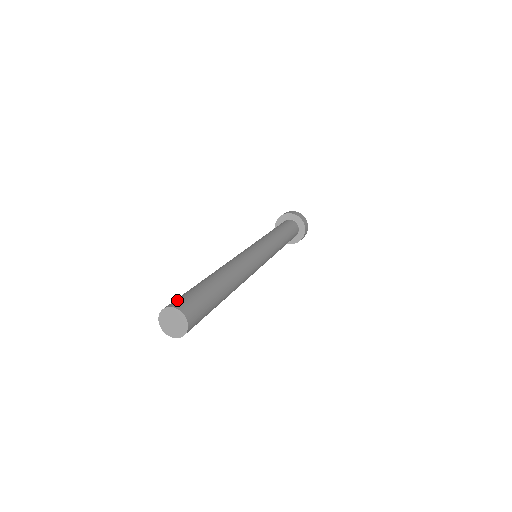
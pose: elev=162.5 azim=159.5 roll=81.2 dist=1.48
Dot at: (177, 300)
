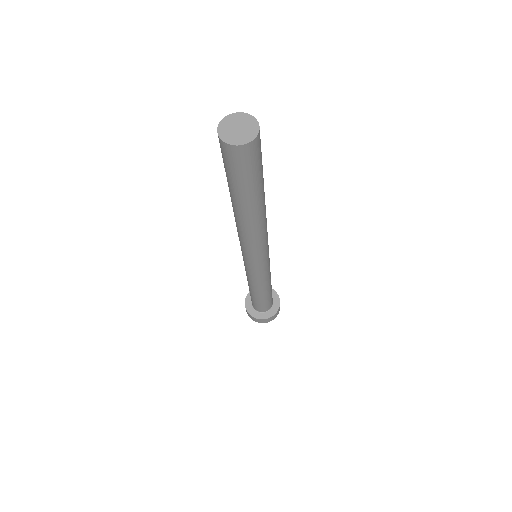
Dot at: occluded
